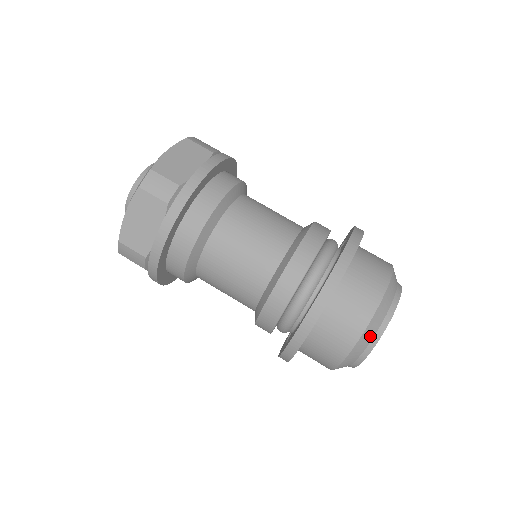
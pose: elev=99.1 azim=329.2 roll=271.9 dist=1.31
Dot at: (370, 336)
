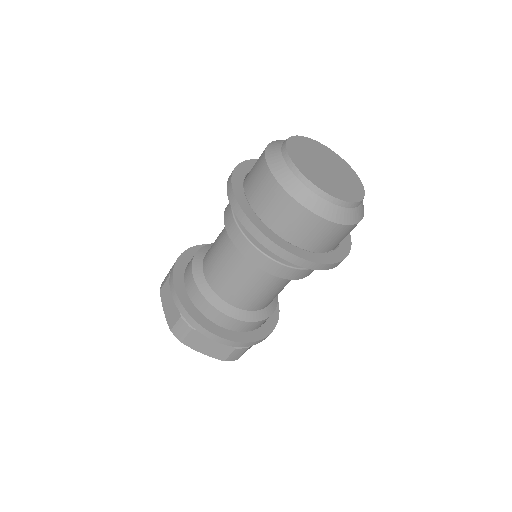
Dot at: (278, 158)
